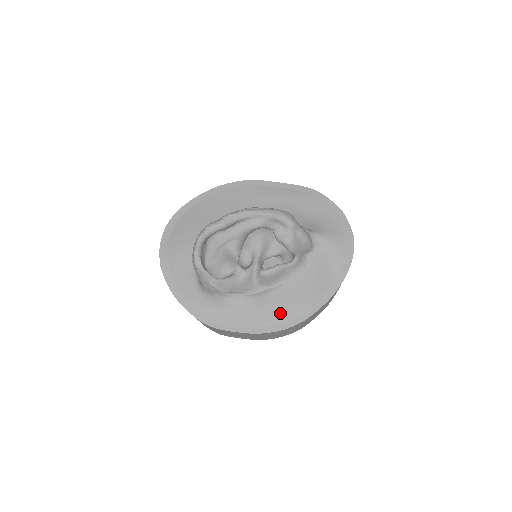
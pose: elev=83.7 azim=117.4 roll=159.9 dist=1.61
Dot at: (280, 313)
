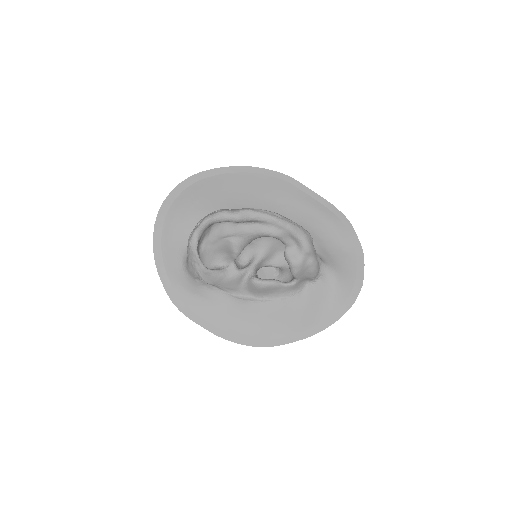
Dot at: (253, 328)
